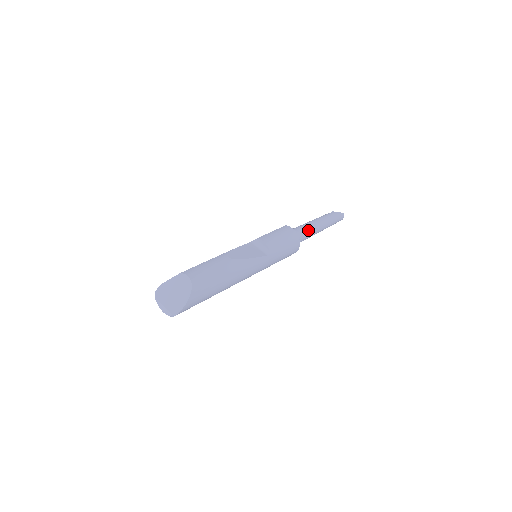
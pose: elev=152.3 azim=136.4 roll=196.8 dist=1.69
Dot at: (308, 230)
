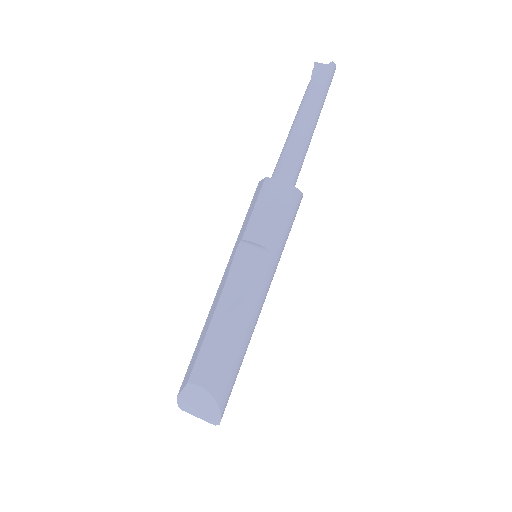
Dot at: (299, 151)
